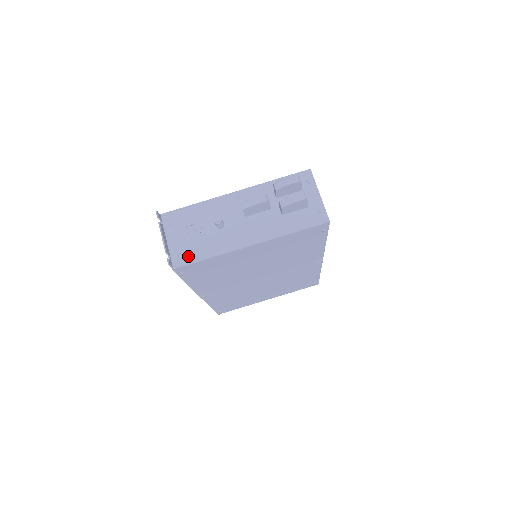
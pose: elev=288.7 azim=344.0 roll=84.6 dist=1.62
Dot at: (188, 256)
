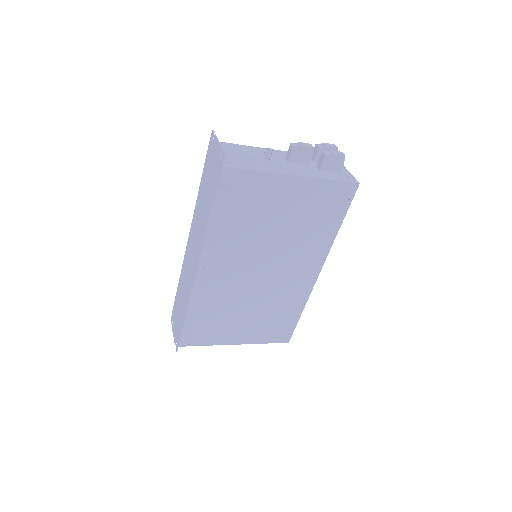
Dot at: (237, 164)
